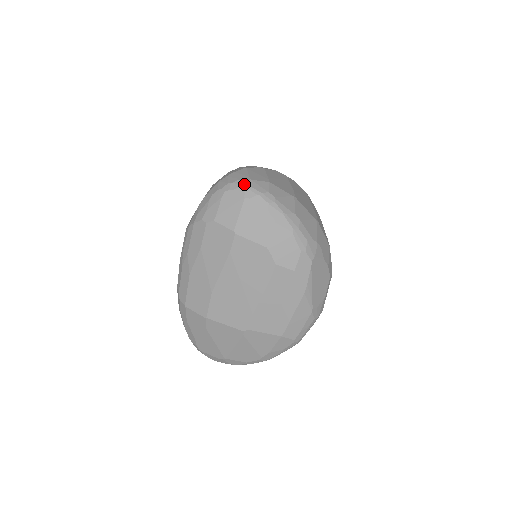
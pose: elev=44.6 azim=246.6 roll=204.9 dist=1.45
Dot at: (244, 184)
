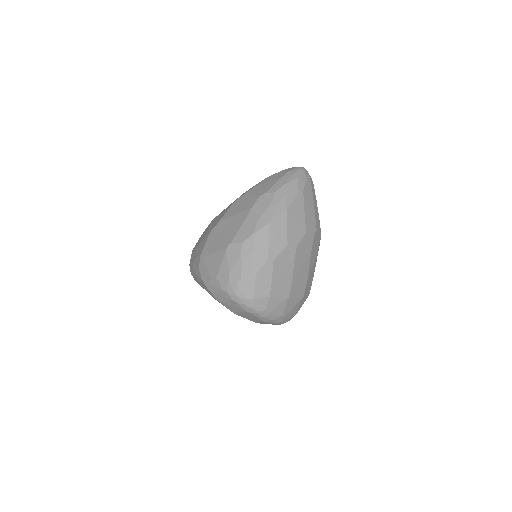
Dot at: (247, 303)
